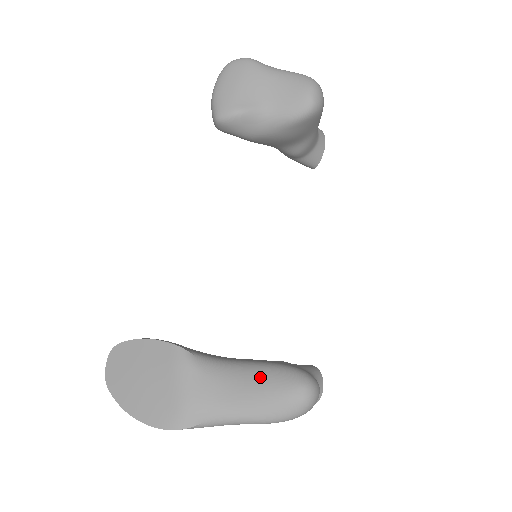
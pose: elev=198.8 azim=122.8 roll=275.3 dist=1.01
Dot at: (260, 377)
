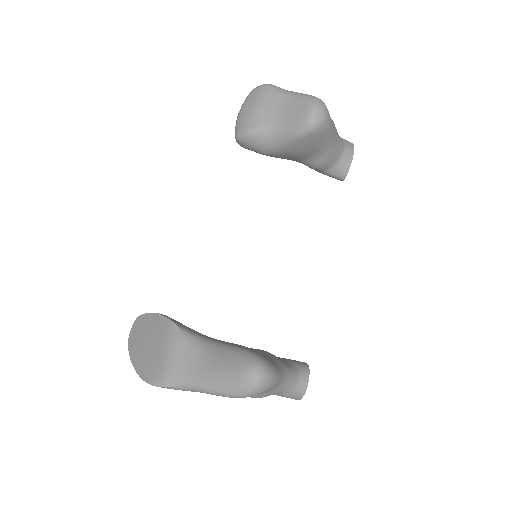
Dot at: (223, 356)
